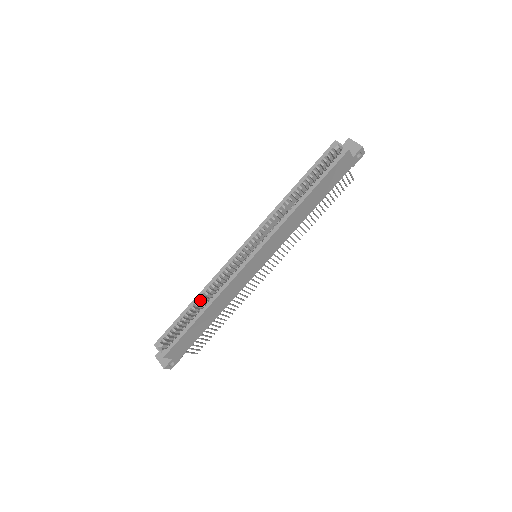
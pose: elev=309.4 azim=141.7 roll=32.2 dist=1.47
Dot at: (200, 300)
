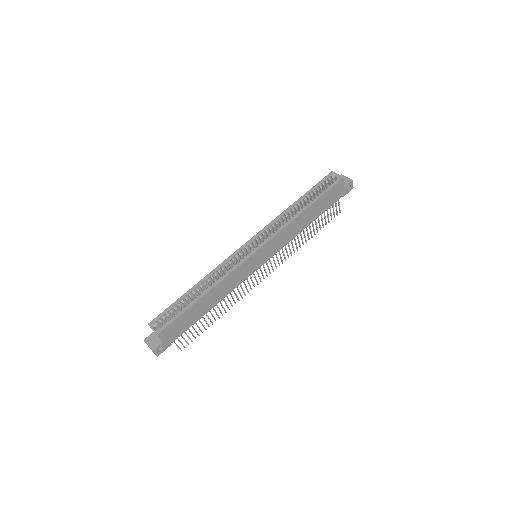
Dot at: (201, 285)
